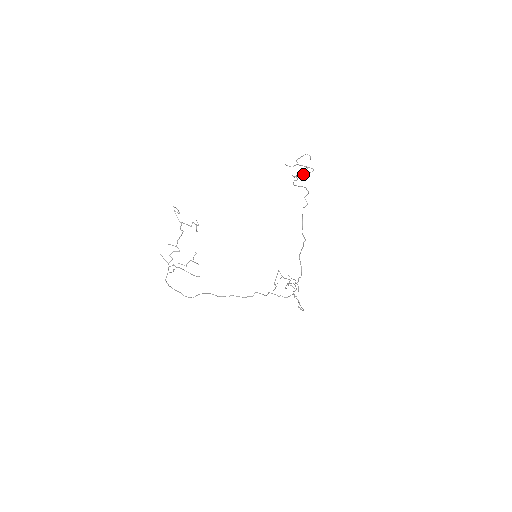
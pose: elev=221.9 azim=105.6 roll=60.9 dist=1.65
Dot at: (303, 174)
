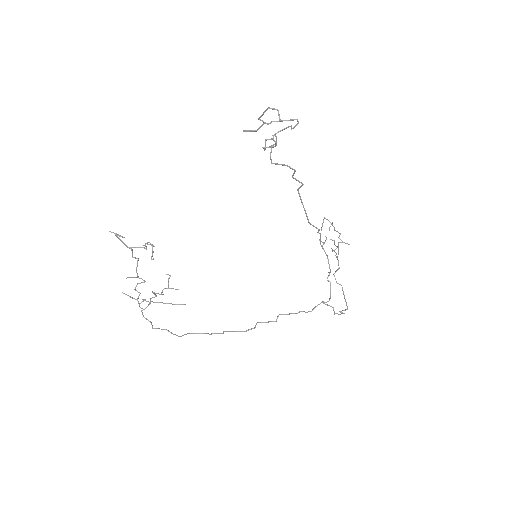
Dot at: (273, 146)
